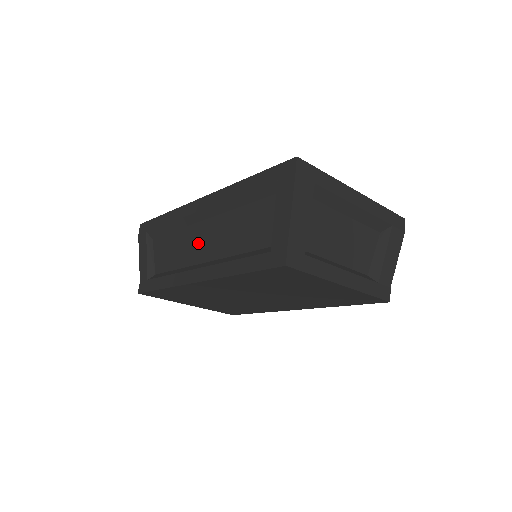
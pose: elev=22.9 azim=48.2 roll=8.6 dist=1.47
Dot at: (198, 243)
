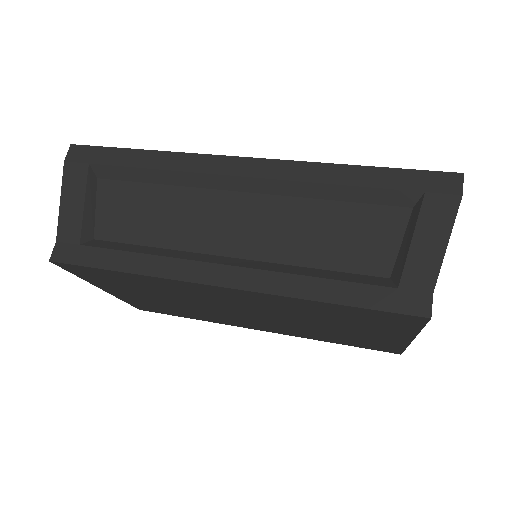
Dot at: (219, 222)
